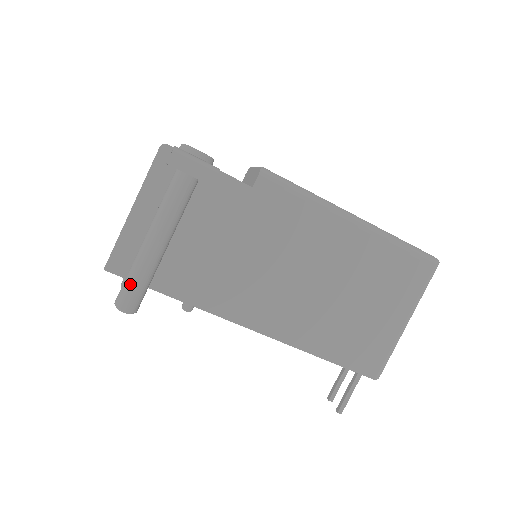
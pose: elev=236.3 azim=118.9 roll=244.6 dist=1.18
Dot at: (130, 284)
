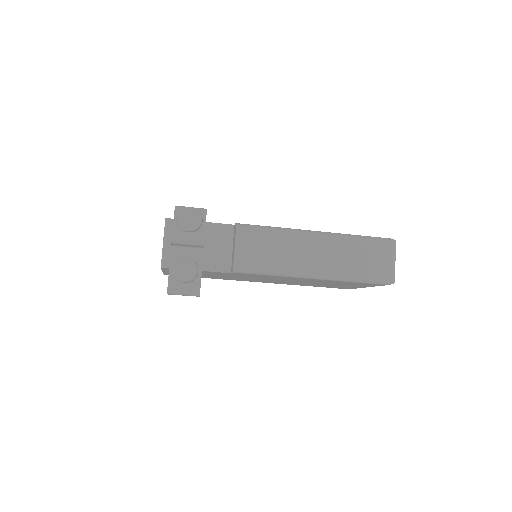
Dot at: occluded
